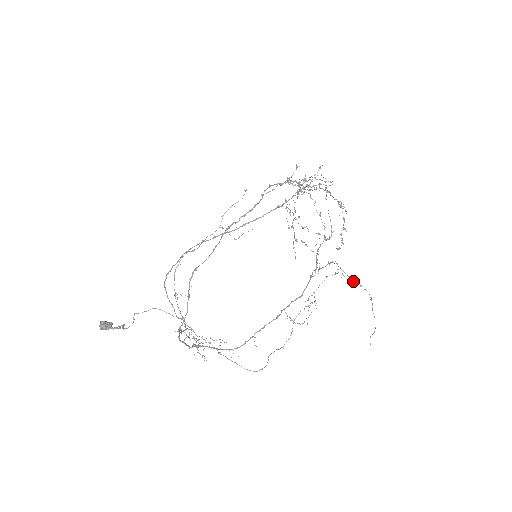
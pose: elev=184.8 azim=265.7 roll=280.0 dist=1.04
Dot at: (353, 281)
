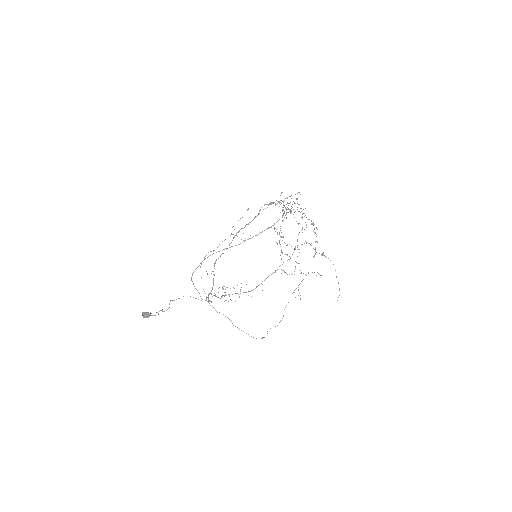
Dot at: occluded
